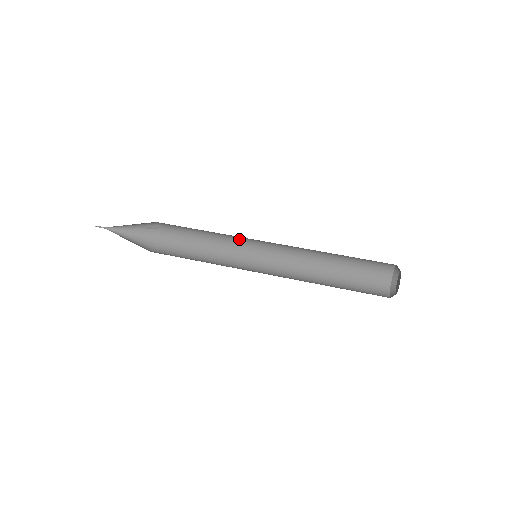
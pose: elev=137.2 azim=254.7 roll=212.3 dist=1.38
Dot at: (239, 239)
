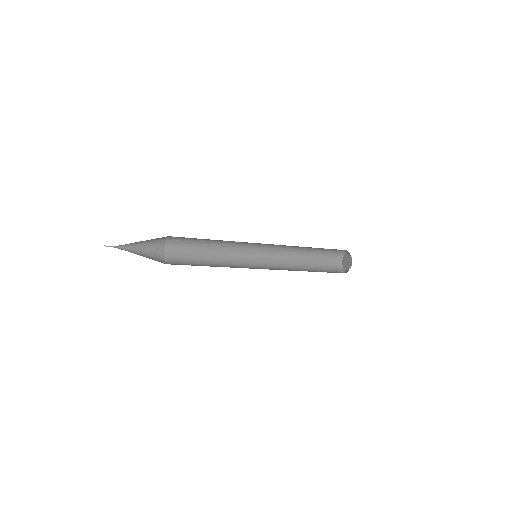
Dot at: (234, 254)
